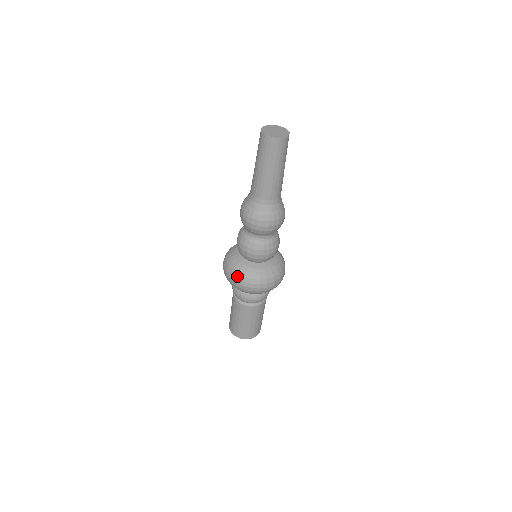
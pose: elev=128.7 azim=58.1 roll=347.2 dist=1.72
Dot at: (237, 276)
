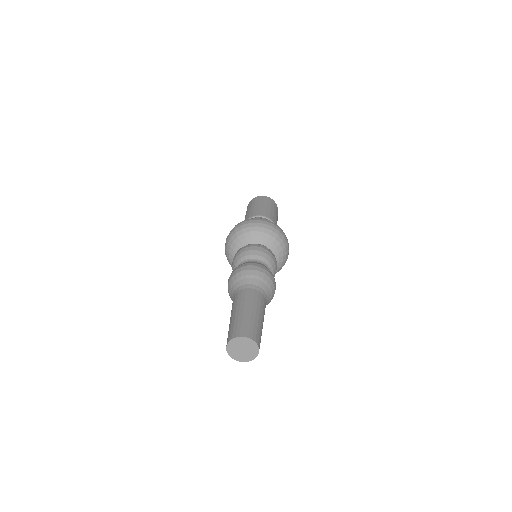
Dot at: occluded
